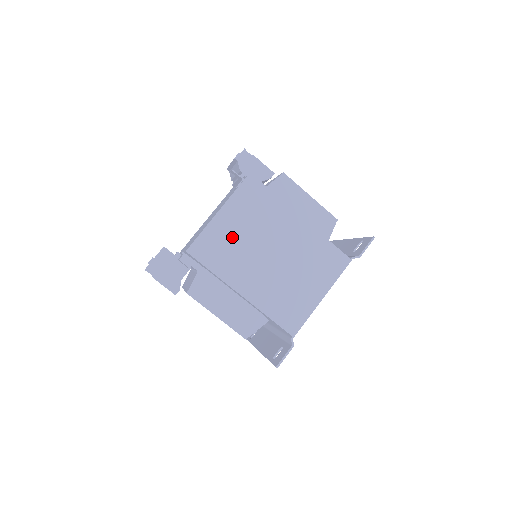
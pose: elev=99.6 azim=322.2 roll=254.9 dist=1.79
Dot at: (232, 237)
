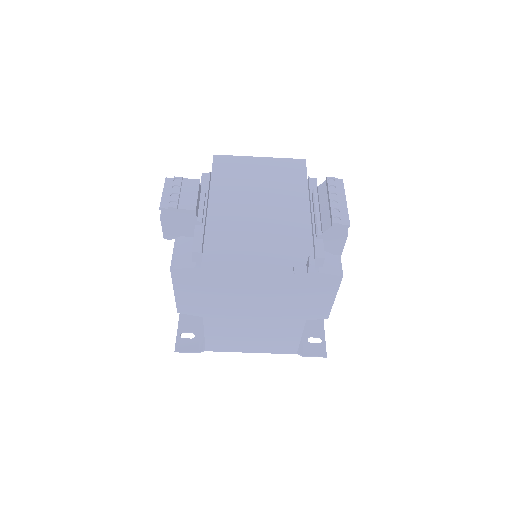
Dot at: (245, 297)
